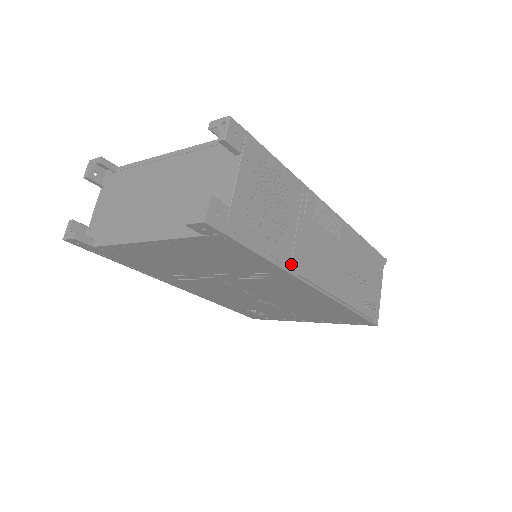
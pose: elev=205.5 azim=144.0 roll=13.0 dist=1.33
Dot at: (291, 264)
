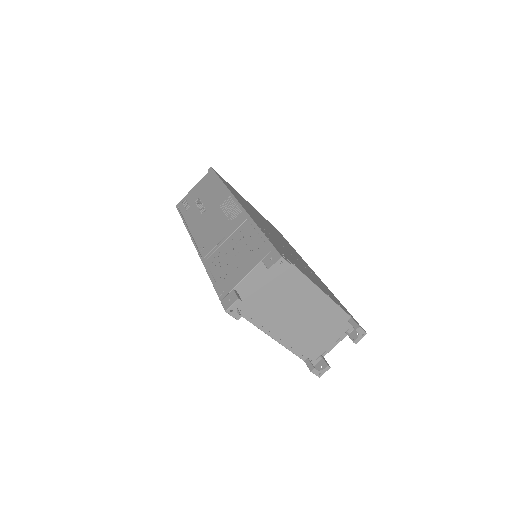
Dot at: occluded
